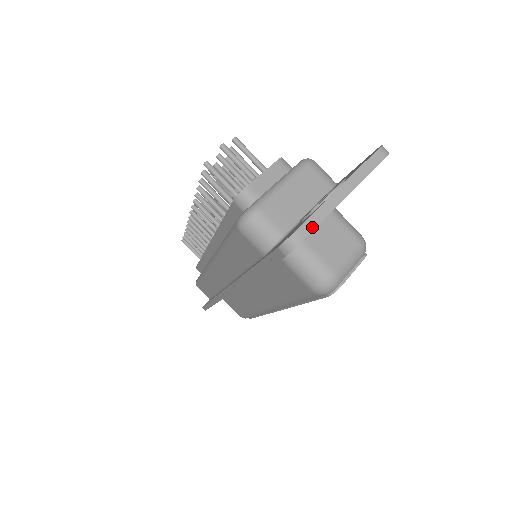
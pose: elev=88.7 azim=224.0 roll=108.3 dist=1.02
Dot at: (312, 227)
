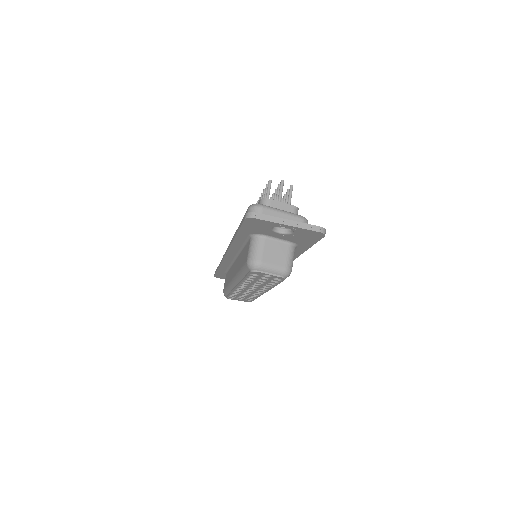
Dot at: (263, 219)
